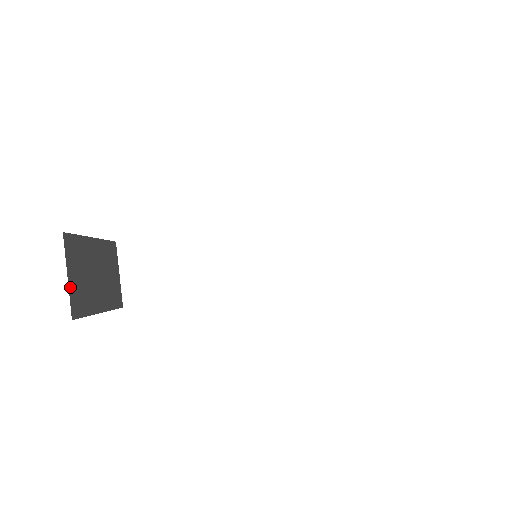
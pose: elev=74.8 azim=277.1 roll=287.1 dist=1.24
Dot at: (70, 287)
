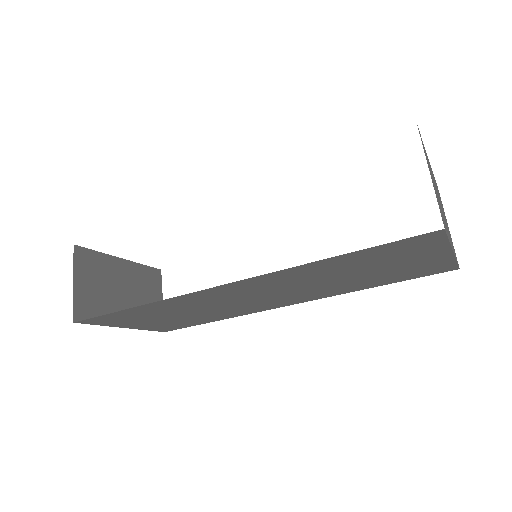
Dot at: (76, 293)
